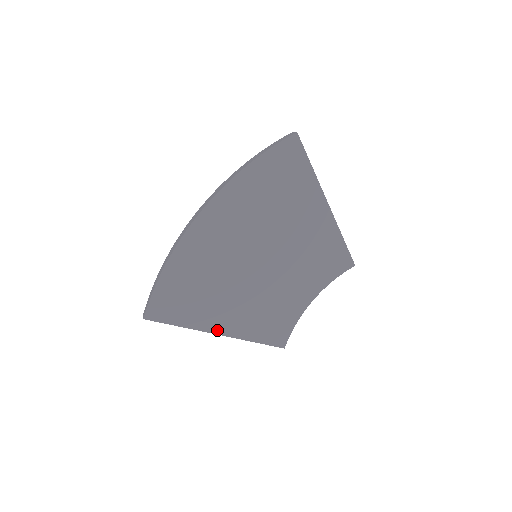
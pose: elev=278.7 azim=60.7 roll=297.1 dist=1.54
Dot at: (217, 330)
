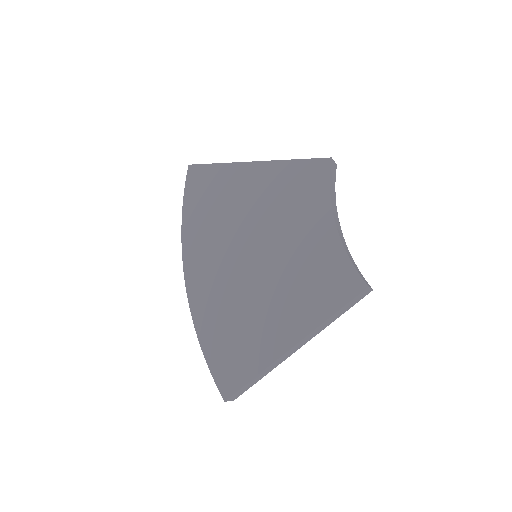
Dot at: (288, 343)
